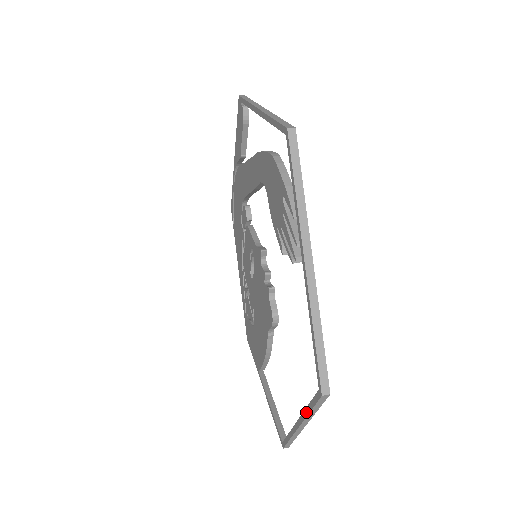
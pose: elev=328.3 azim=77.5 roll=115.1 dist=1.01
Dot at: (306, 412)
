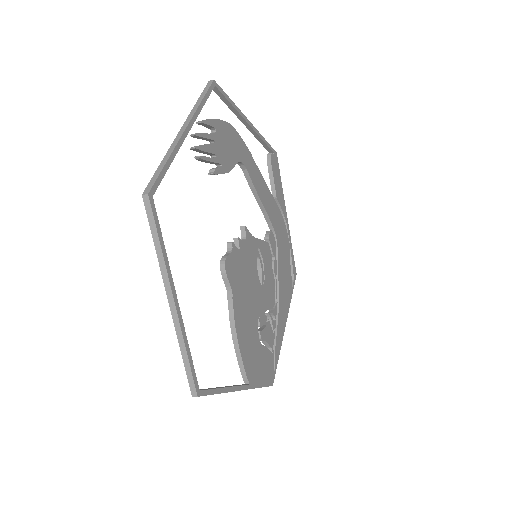
Dot at: (159, 256)
